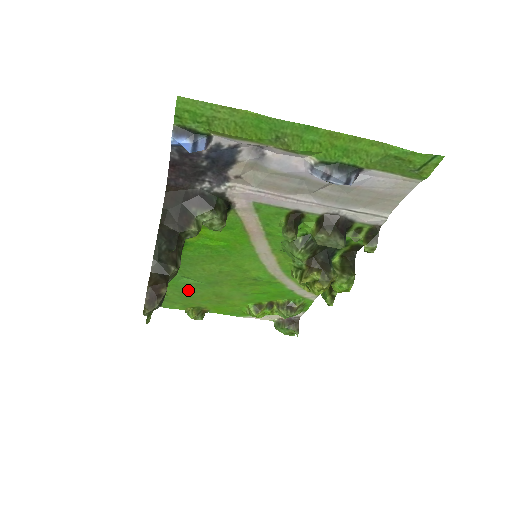
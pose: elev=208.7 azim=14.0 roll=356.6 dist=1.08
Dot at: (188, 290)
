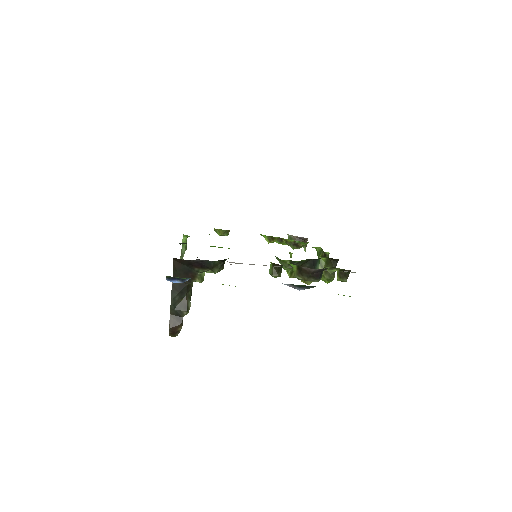
Dot at: occluded
